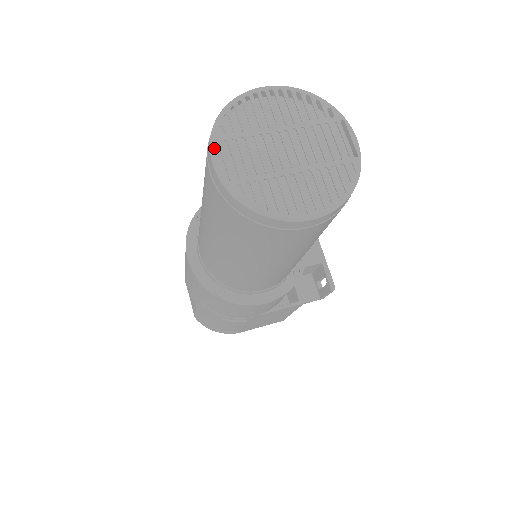
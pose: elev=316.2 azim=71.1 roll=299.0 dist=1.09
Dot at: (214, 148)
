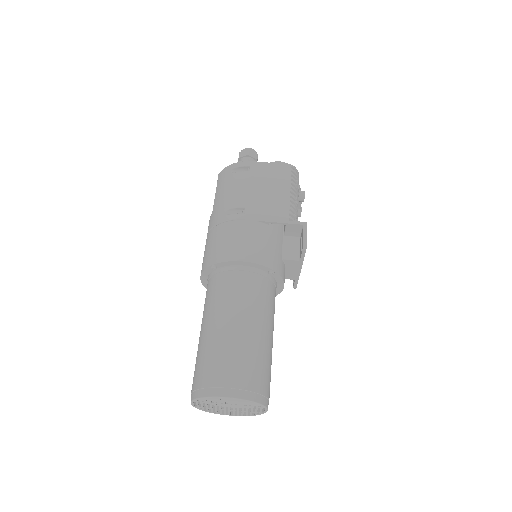
Dot at: (193, 402)
